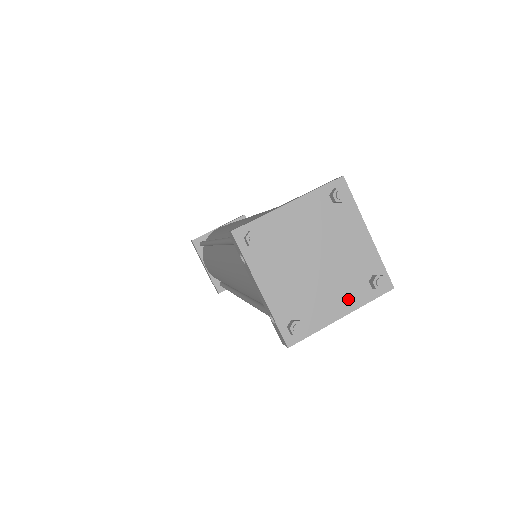
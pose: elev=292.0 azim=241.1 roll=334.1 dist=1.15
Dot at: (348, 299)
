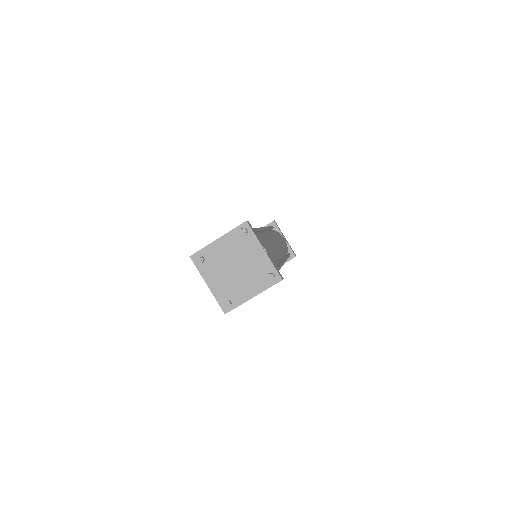
Dot at: (256, 287)
